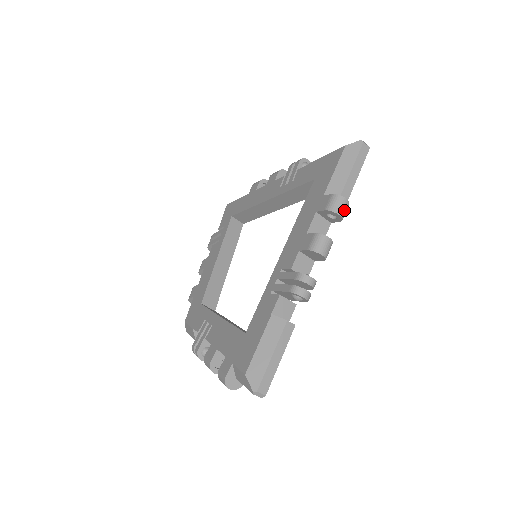
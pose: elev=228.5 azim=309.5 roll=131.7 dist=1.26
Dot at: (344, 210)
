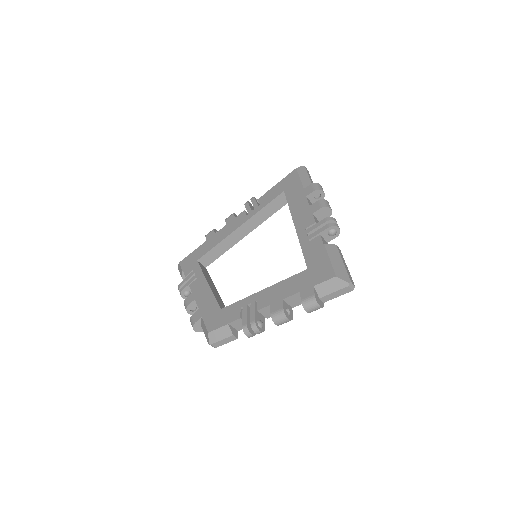
Dot at: occluded
